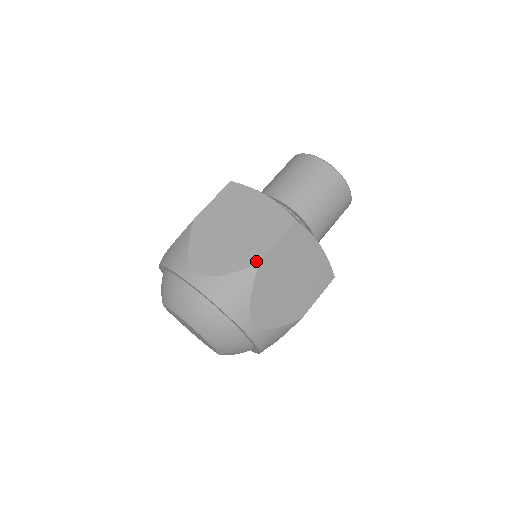
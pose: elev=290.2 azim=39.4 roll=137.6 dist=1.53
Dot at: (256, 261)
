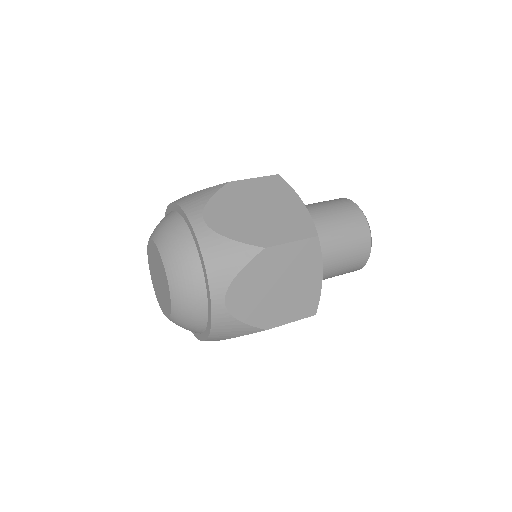
Dot at: (228, 183)
